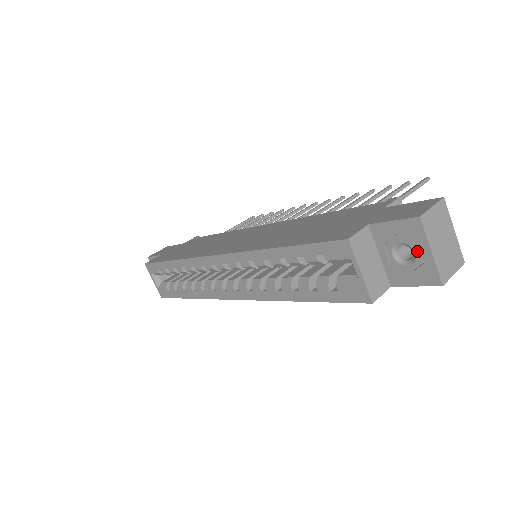
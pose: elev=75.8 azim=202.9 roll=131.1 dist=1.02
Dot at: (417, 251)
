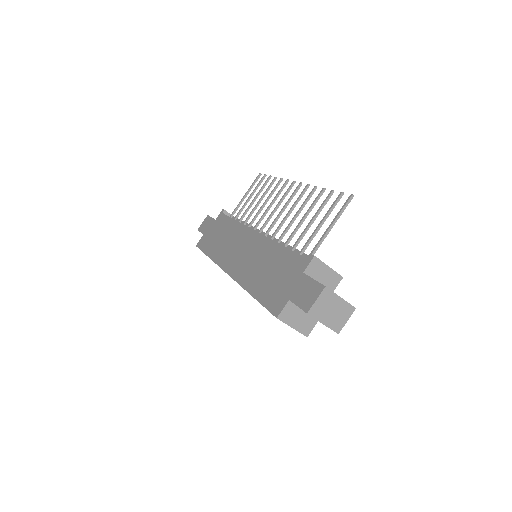
Dot at: occluded
